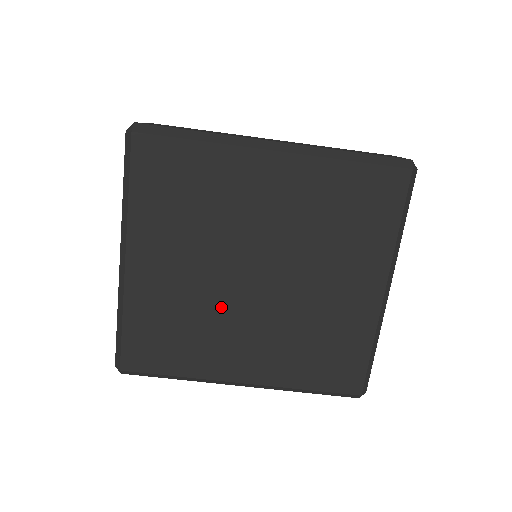
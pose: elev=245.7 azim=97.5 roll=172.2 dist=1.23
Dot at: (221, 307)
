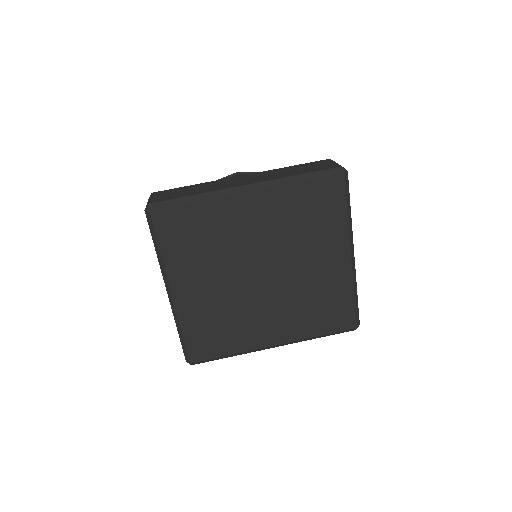
Dot at: (245, 302)
